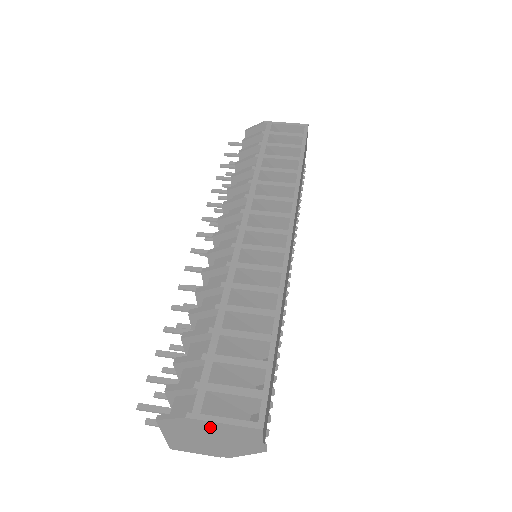
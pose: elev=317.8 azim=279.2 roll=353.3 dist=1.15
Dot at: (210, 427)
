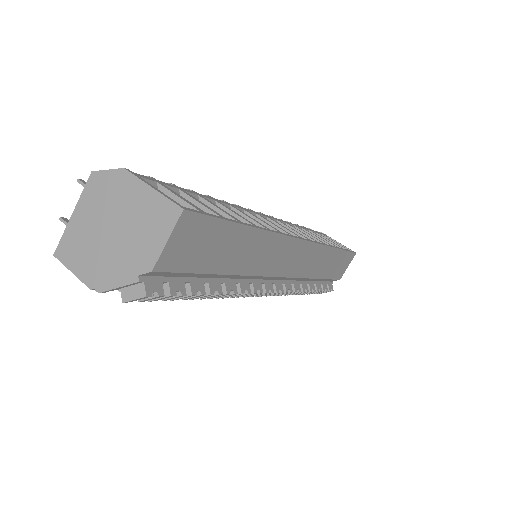
Dot at: (133, 196)
